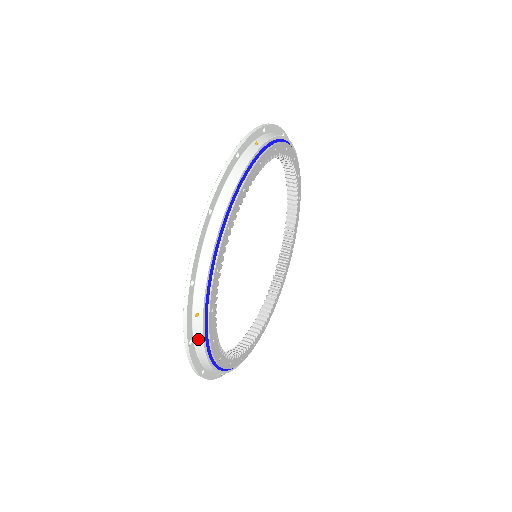
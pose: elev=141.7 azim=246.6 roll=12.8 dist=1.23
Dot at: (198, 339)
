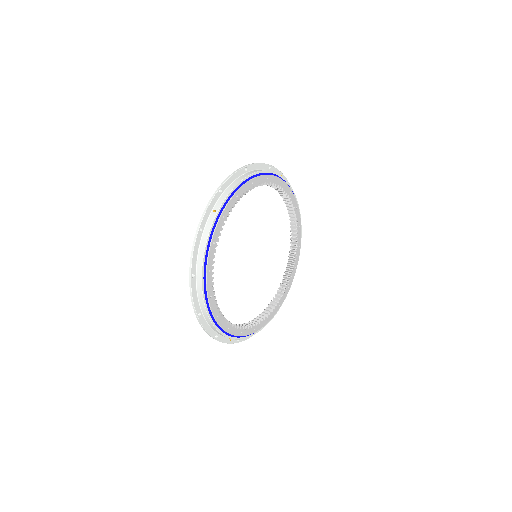
Dot at: (206, 231)
